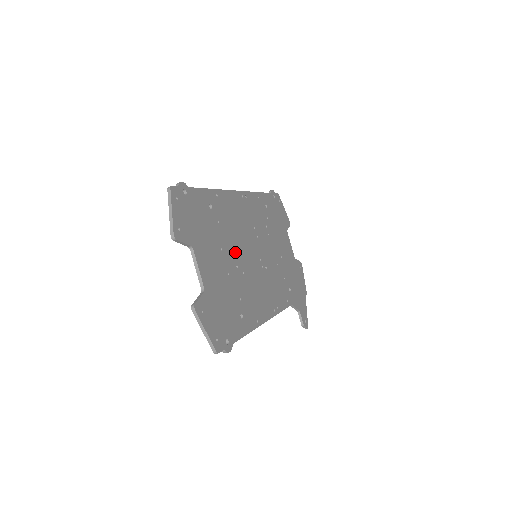
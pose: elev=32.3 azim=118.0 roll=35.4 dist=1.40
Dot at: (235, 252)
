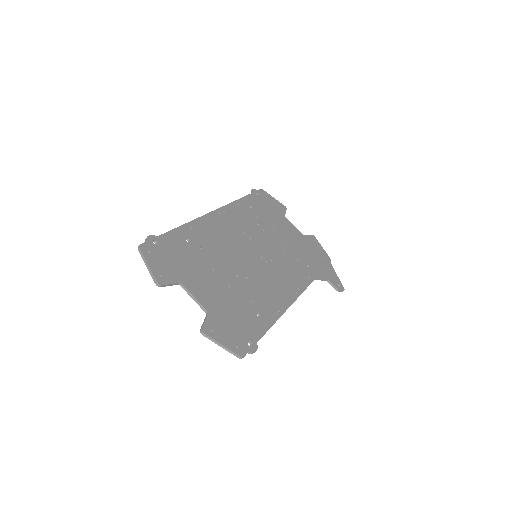
Dot at: (230, 264)
